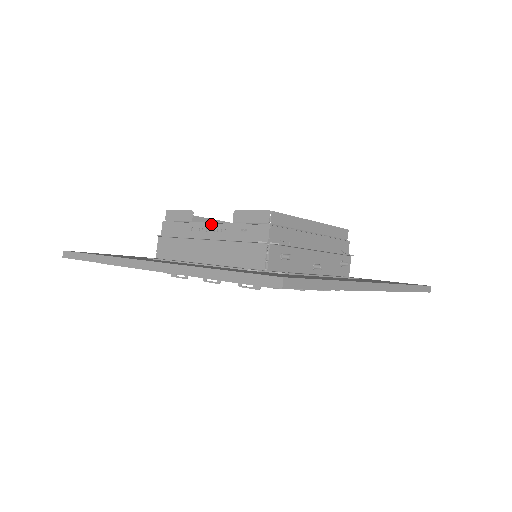
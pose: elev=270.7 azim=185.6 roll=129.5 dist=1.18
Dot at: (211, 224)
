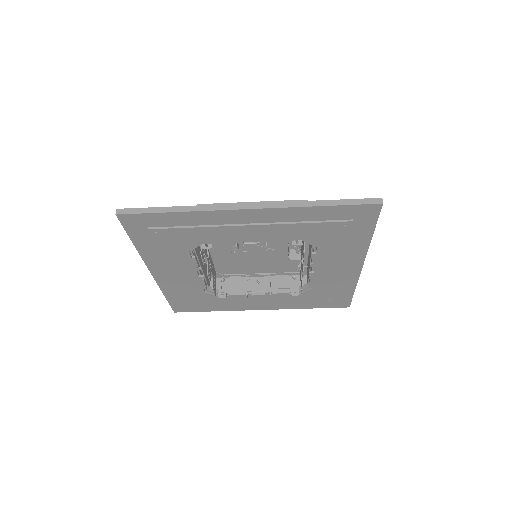
Dot at: occluded
